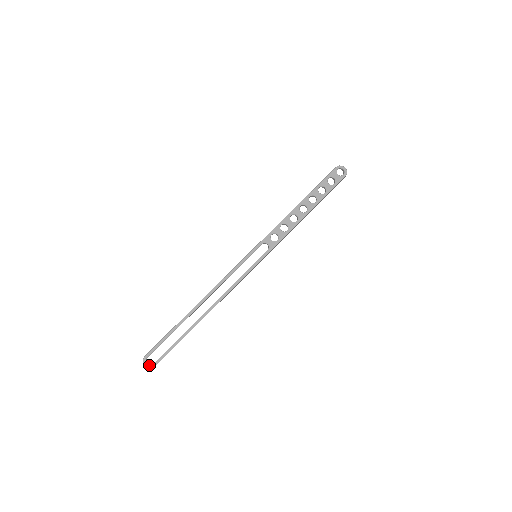
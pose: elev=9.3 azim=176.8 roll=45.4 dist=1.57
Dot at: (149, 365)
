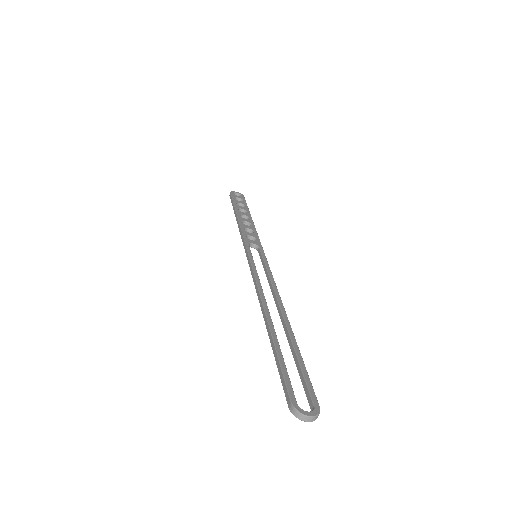
Dot at: (312, 411)
